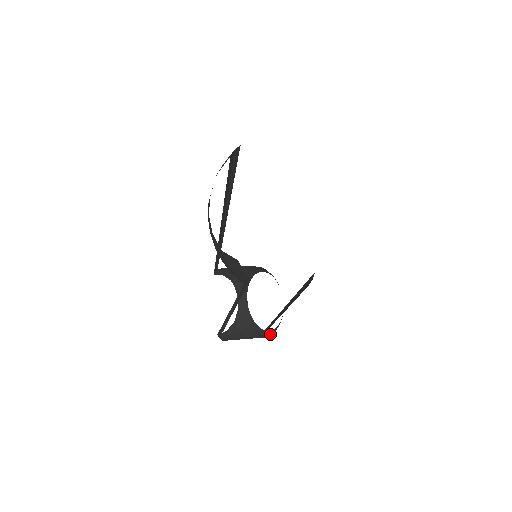
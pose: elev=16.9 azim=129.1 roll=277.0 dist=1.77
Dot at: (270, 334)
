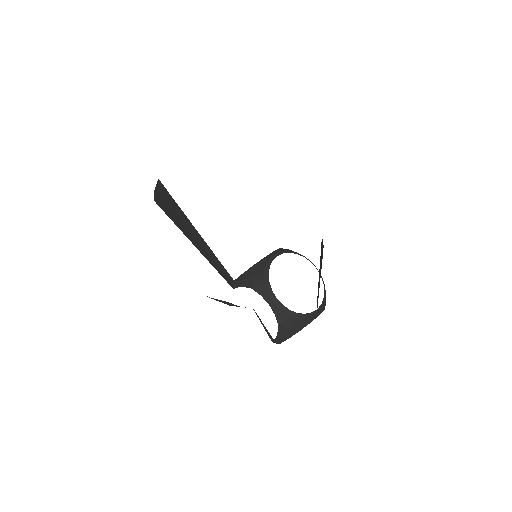
Dot at: (321, 309)
